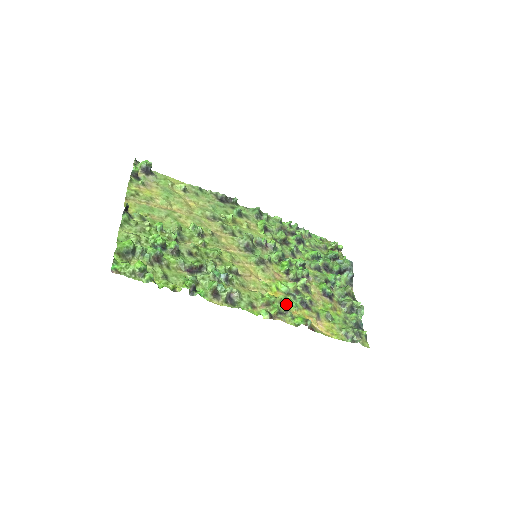
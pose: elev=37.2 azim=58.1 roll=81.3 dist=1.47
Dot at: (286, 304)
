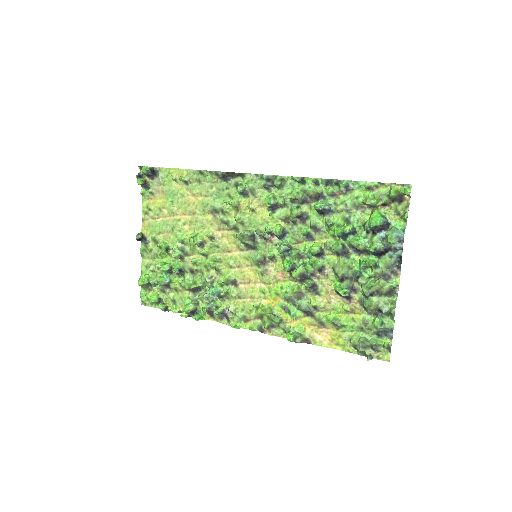
Dot at: (274, 321)
